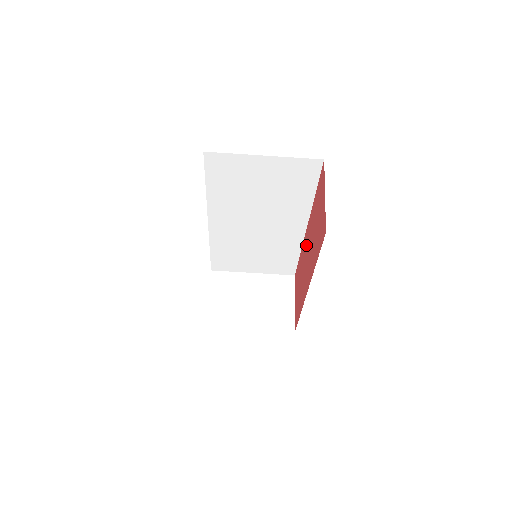
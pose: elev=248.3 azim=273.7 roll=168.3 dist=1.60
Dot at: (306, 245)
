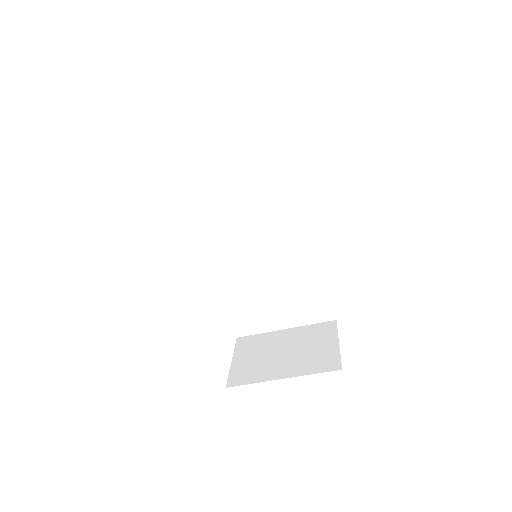
Dot at: occluded
